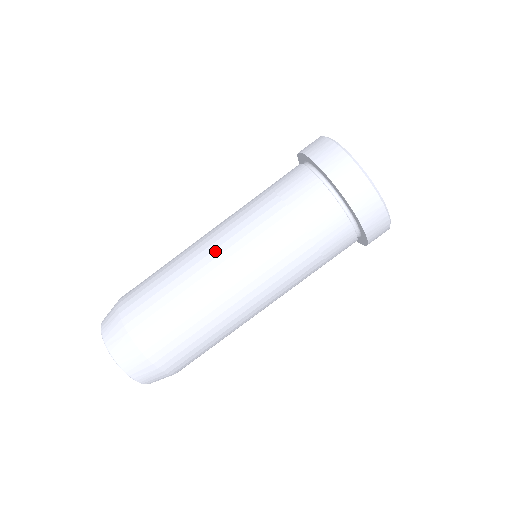
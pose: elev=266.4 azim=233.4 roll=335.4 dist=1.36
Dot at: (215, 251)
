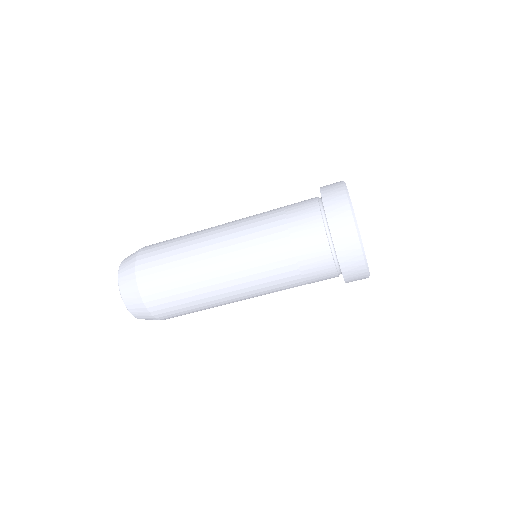
Dot at: (225, 262)
